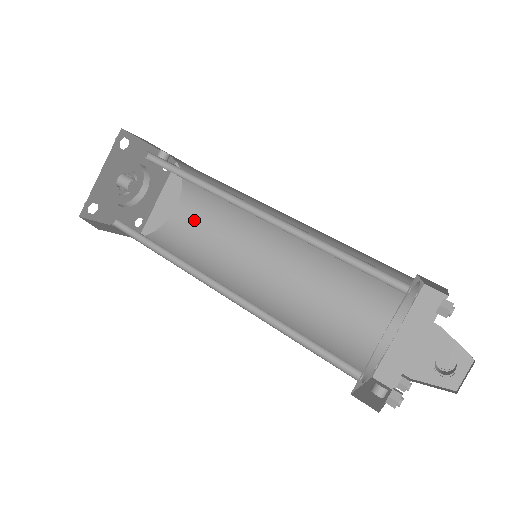
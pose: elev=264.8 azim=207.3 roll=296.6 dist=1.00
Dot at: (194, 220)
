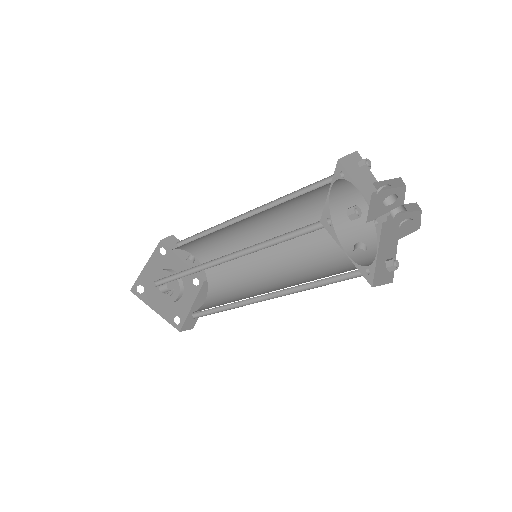
Dot at: (218, 298)
